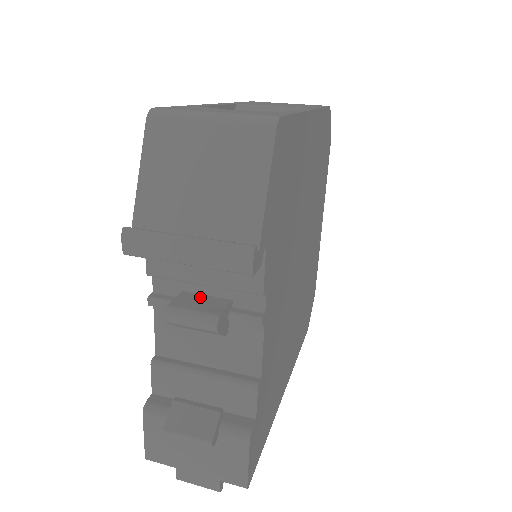
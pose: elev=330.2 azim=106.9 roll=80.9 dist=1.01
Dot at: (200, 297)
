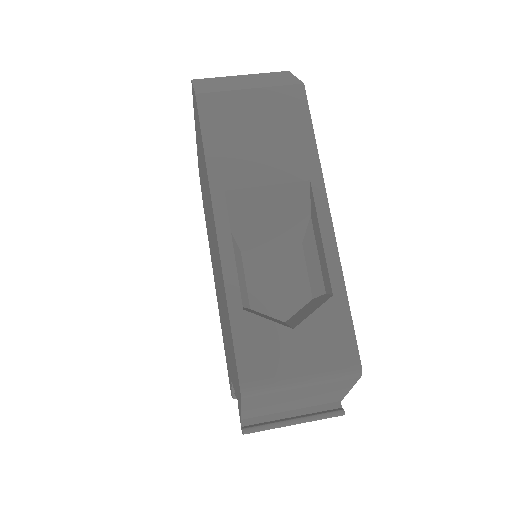
Dot at: occluded
